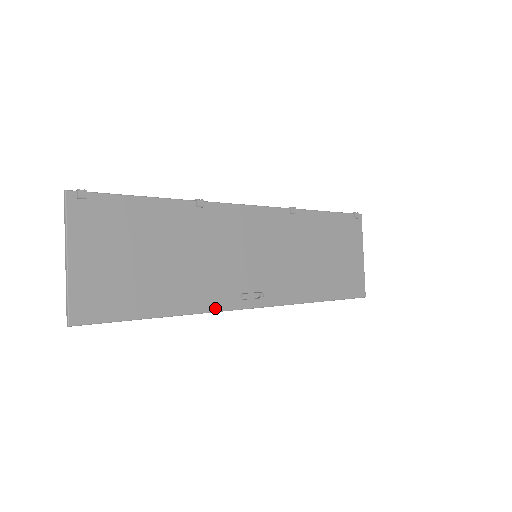
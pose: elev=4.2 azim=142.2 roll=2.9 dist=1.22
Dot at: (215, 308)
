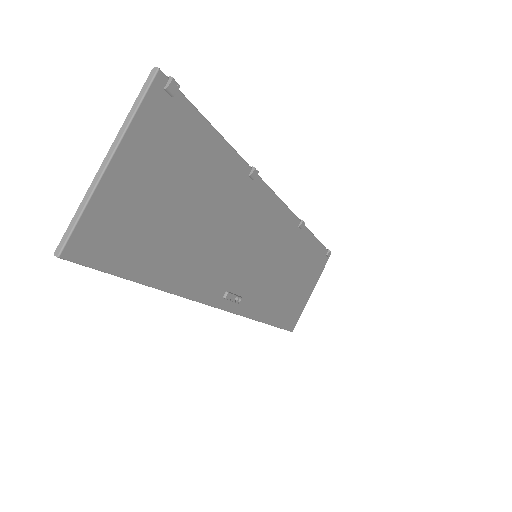
Dot at: (200, 297)
